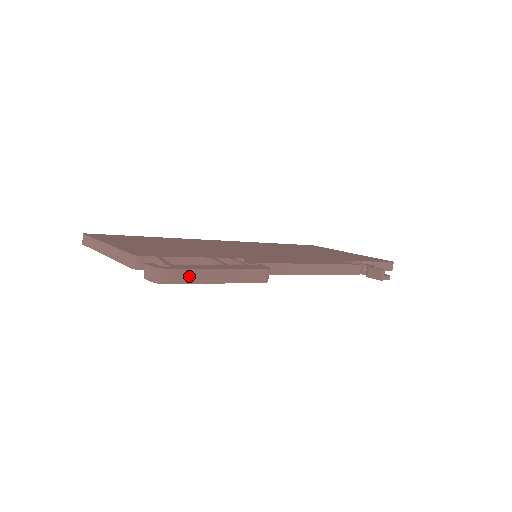
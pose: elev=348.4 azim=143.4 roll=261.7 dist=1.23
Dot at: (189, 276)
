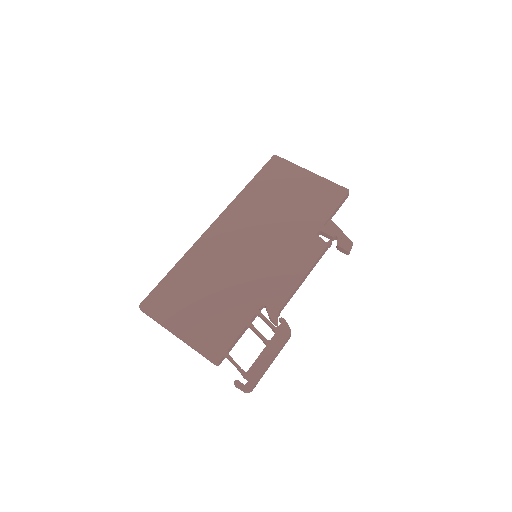
Dot at: (259, 379)
